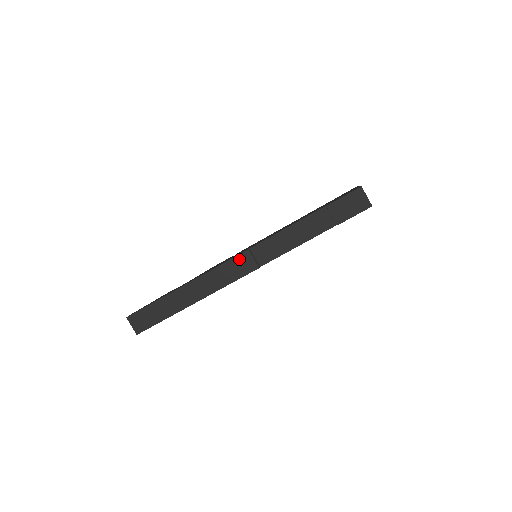
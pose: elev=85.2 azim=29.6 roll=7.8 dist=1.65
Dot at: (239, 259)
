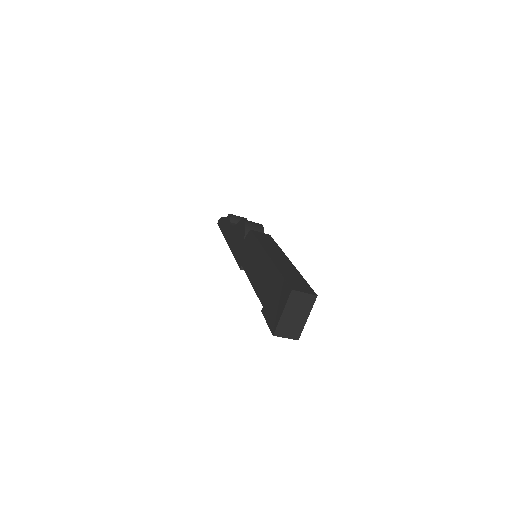
Dot at: occluded
